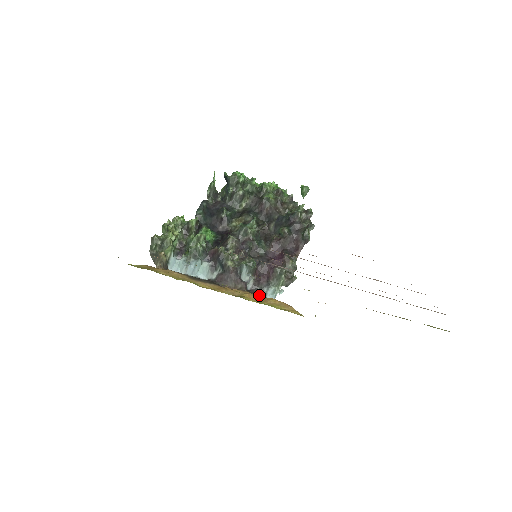
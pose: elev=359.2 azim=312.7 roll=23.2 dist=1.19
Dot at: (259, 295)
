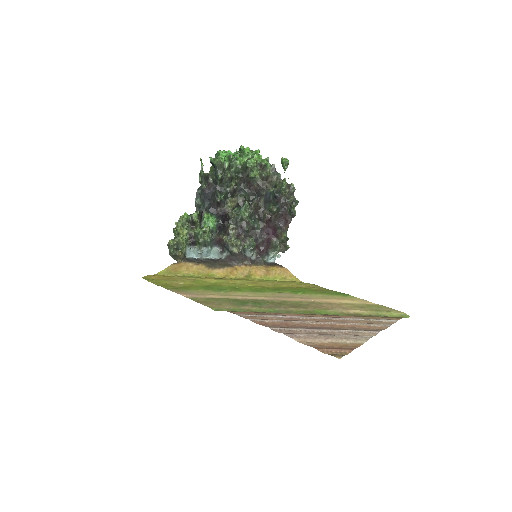
Dot at: (262, 266)
